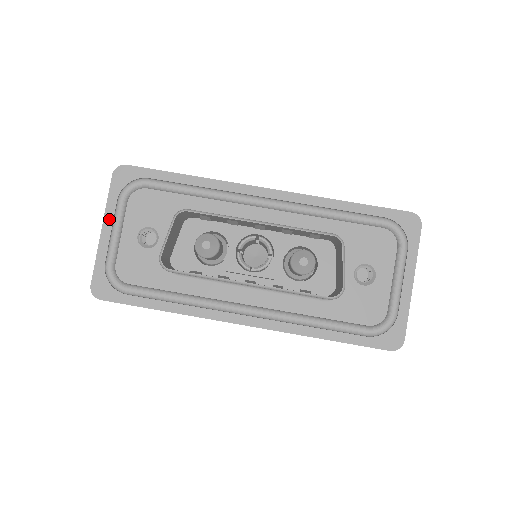
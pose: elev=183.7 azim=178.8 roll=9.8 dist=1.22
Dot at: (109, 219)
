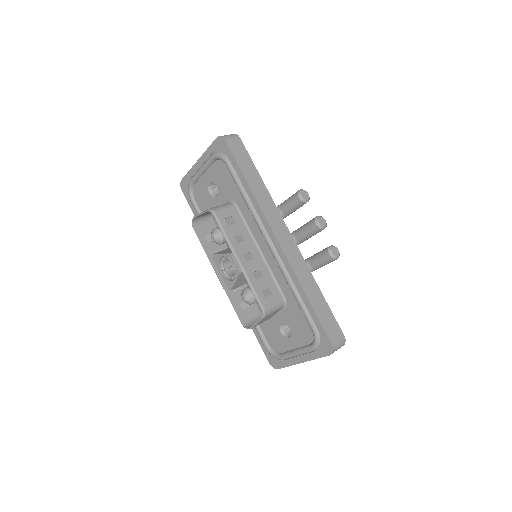
Dot at: (203, 159)
